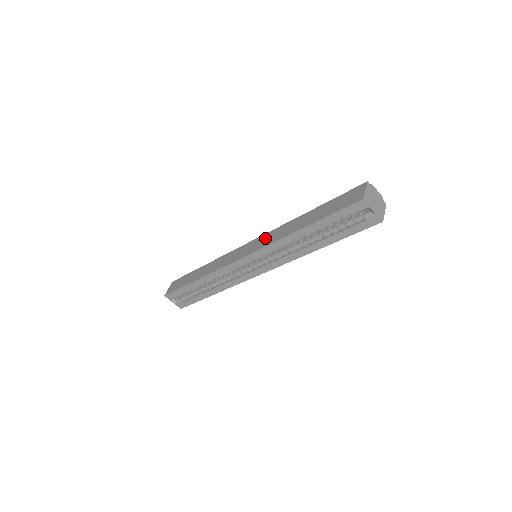
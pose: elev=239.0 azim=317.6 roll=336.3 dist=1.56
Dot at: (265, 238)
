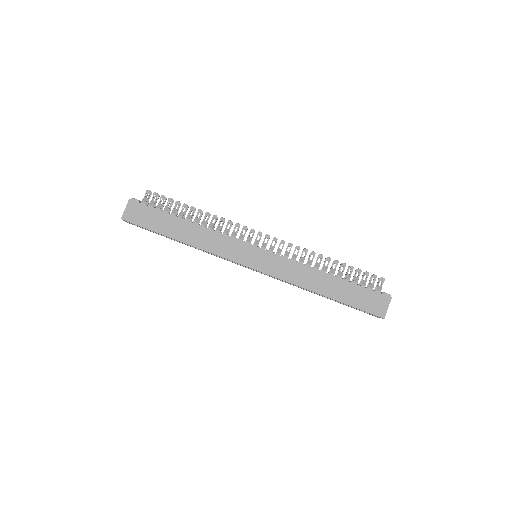
Dot at: (281, 265)
